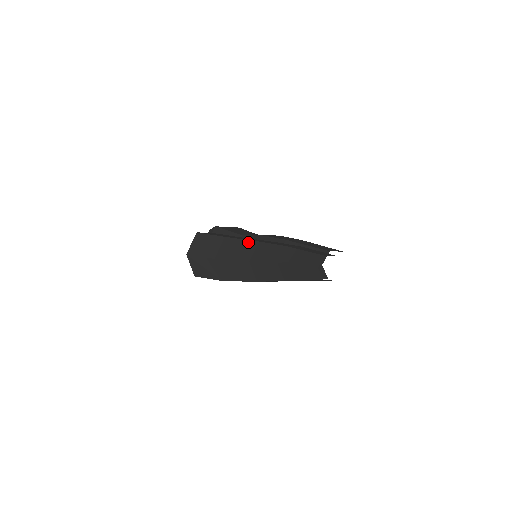
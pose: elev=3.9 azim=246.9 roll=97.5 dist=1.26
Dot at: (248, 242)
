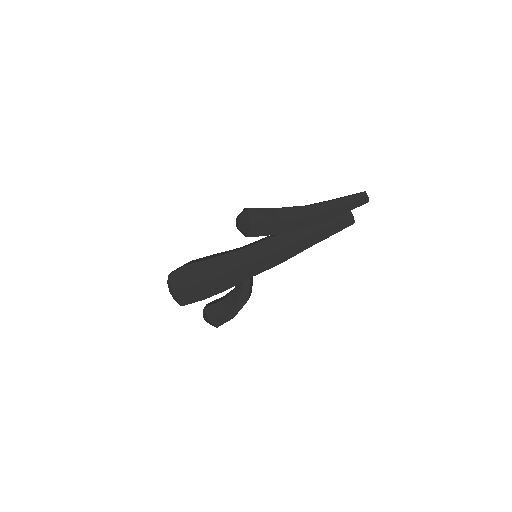
Dot at: occluded
